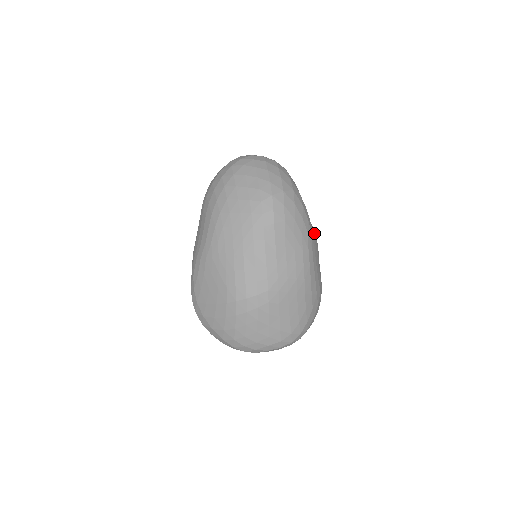
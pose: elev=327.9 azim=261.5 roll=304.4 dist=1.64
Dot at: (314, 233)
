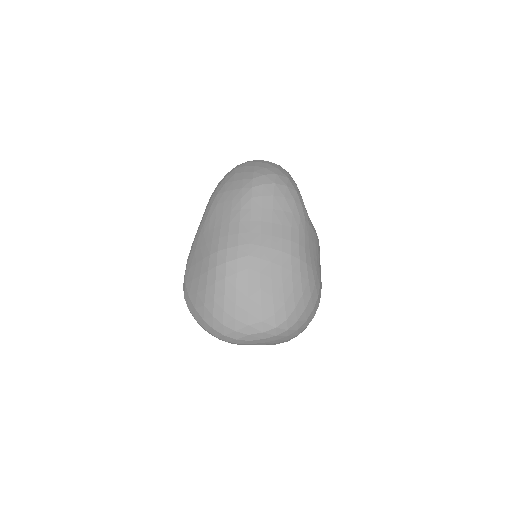
Dot at: (312, 226)
